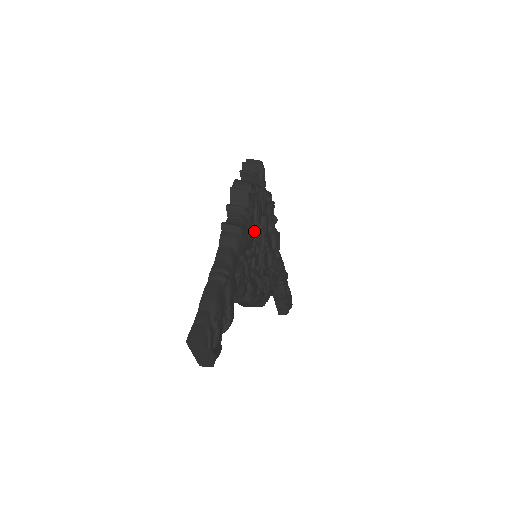
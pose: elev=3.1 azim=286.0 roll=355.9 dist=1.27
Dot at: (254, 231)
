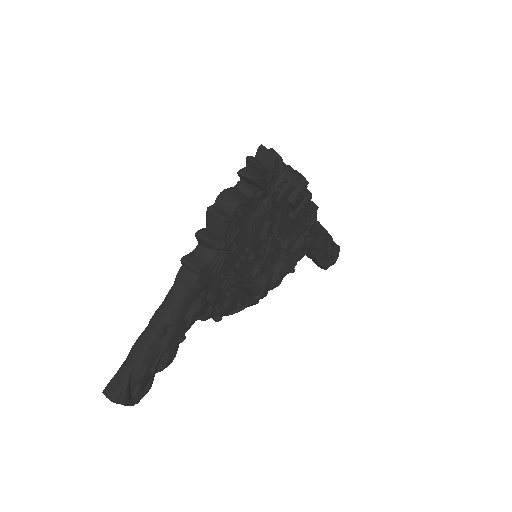
Dot at: (246, 243)
